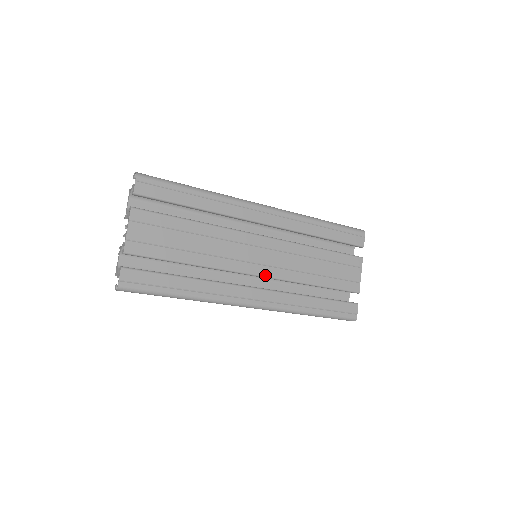
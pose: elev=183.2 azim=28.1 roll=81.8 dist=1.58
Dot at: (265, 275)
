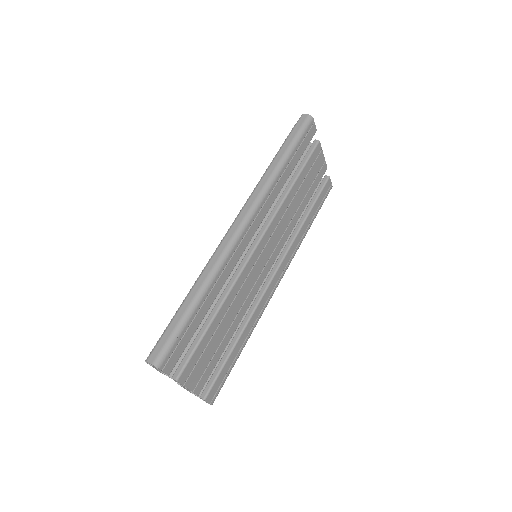
Dot at: occluded
